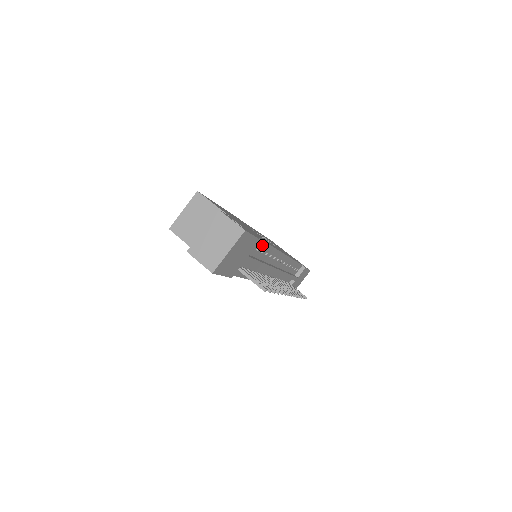
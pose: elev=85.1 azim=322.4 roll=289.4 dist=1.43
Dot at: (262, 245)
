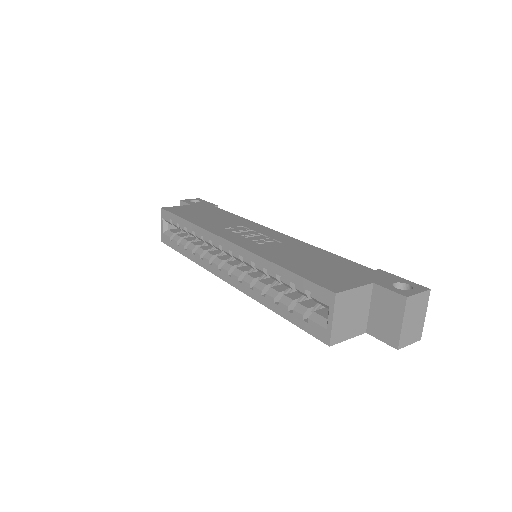
Dot at: occluded
